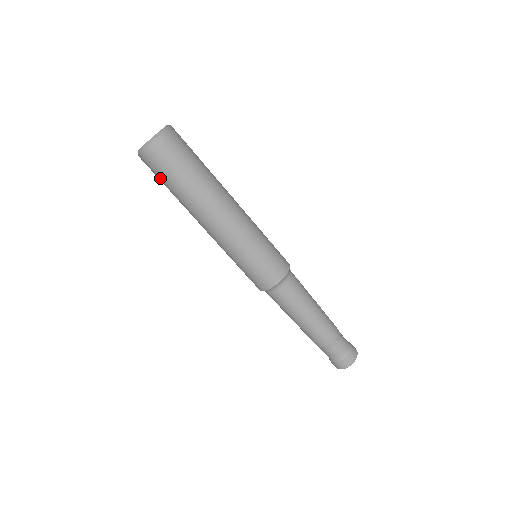
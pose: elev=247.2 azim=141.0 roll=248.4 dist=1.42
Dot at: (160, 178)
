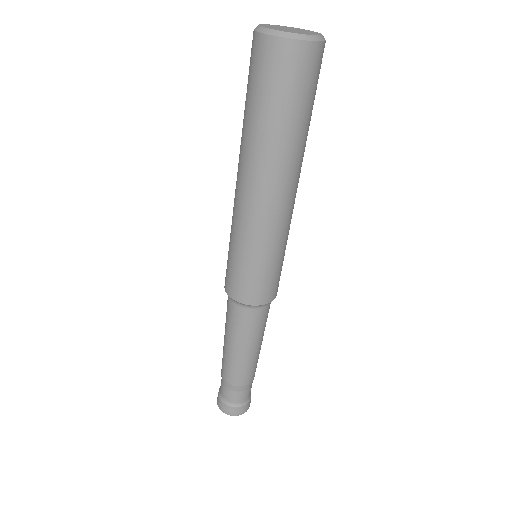
Dot at: (253, 86)
